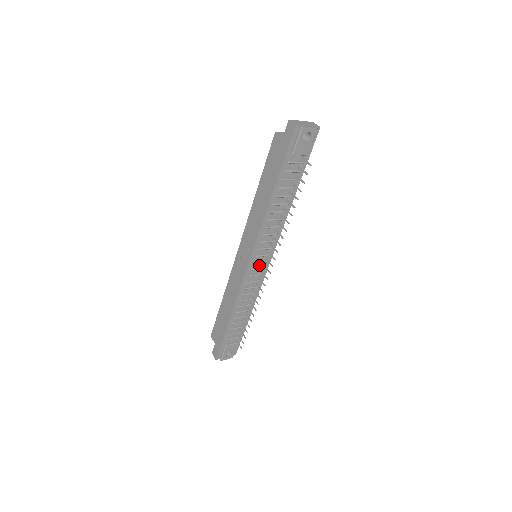
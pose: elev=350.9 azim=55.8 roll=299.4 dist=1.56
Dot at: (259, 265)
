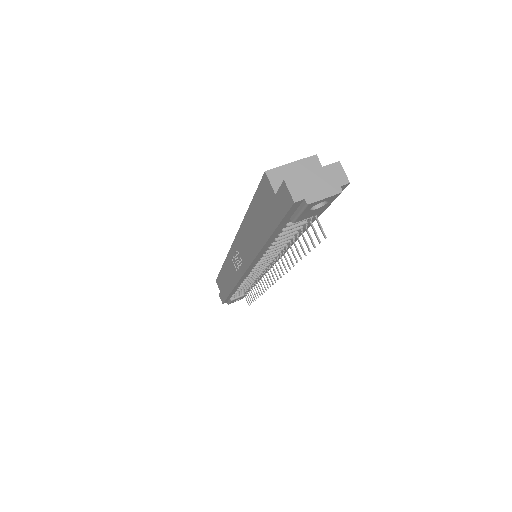
Dot at: occluded
